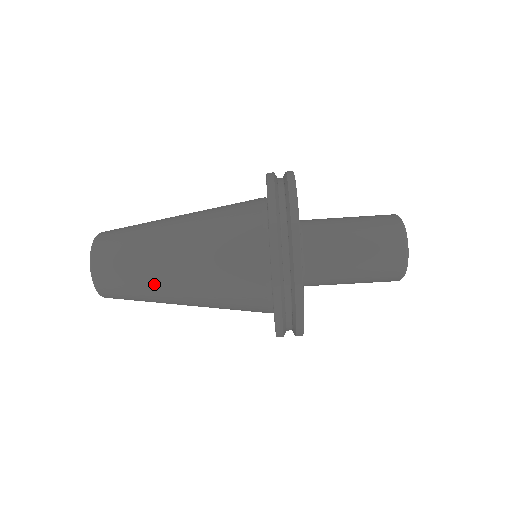
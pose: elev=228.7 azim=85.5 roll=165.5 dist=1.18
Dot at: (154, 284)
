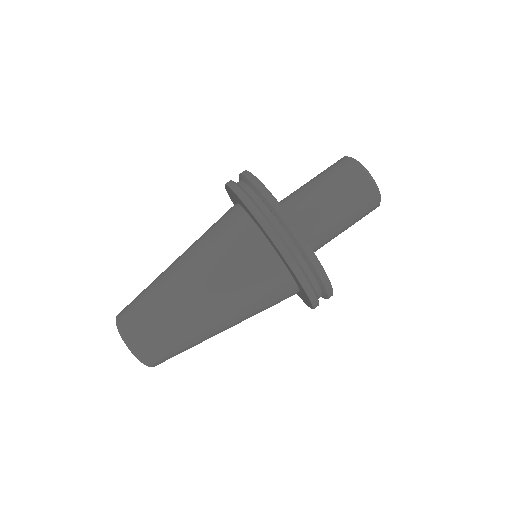
Dot at: (173, 305)
